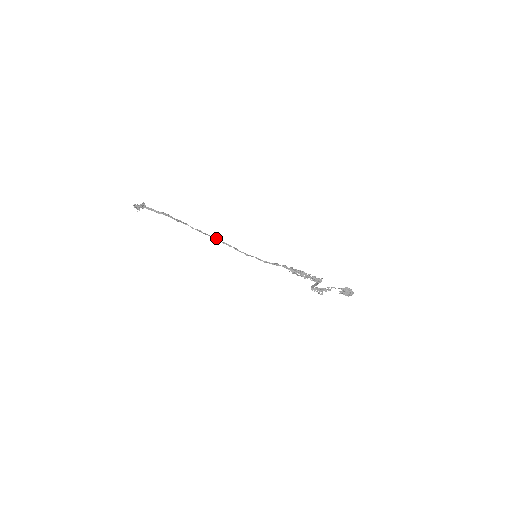
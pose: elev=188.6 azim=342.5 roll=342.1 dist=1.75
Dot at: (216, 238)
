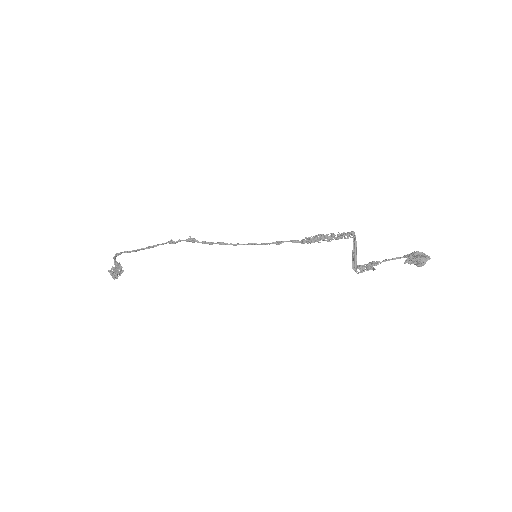
Dot at: (191, 238)
